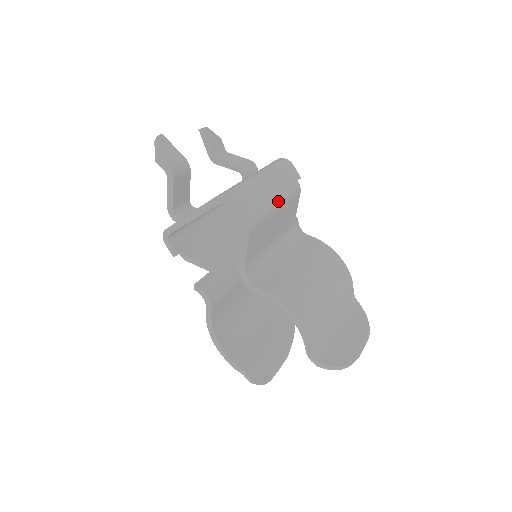
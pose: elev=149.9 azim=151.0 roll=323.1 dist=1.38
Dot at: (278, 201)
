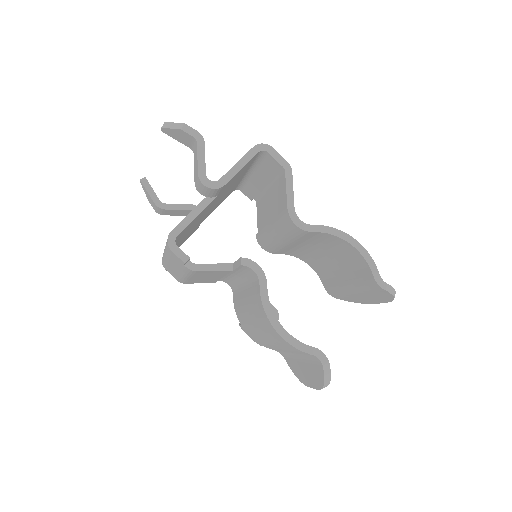
Dot at: occluded
